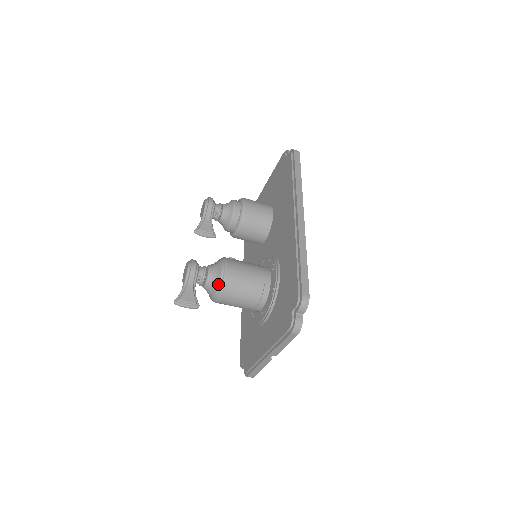
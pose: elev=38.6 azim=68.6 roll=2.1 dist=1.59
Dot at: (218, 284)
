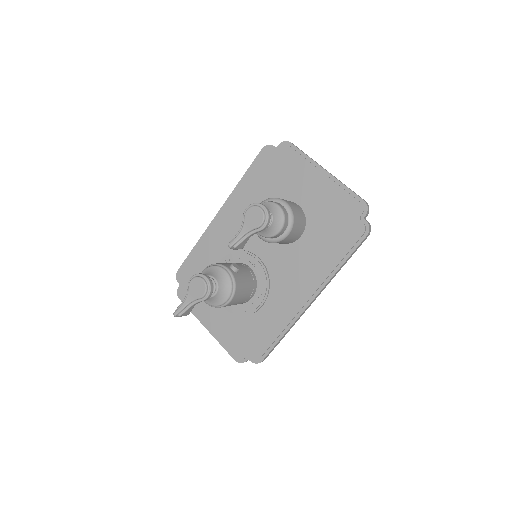
Dot at: (215, 305)
